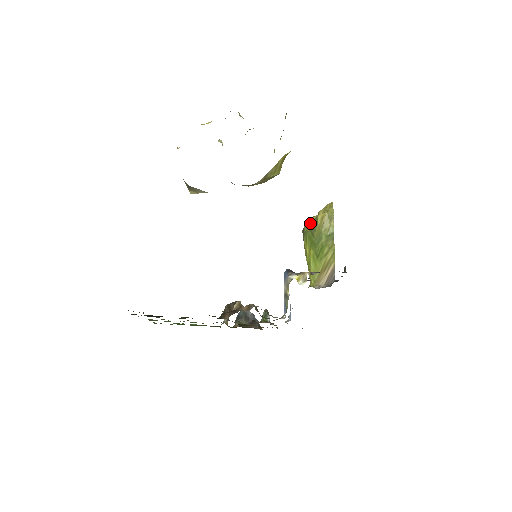
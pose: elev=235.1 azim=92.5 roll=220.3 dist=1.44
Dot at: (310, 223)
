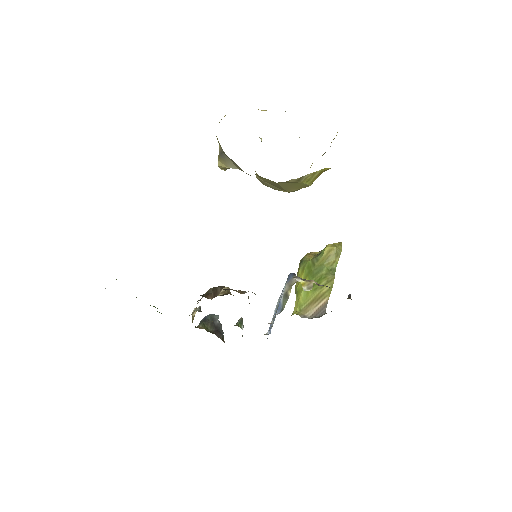
Dot at: (311, 255)
